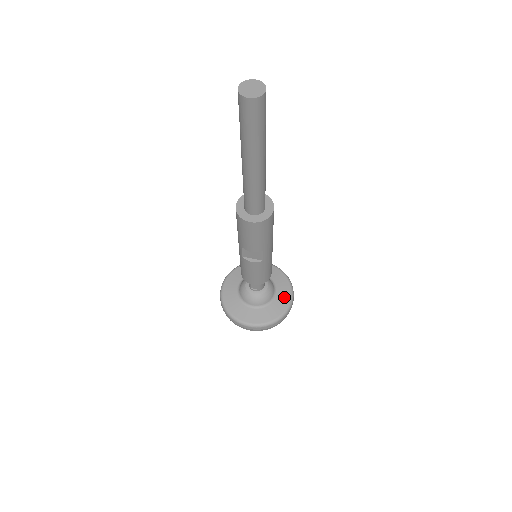
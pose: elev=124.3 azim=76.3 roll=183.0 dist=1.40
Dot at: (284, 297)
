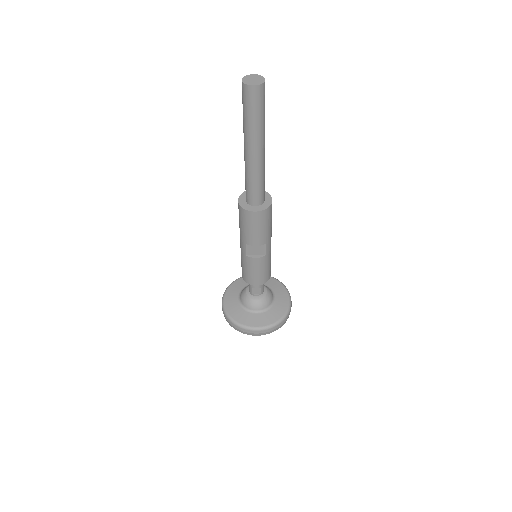
Dot at: (283, 298)
